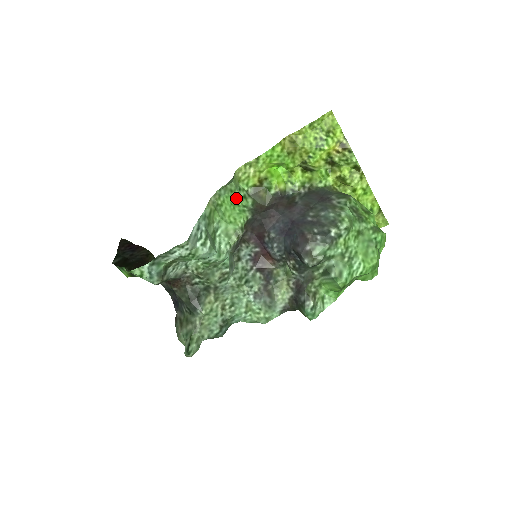
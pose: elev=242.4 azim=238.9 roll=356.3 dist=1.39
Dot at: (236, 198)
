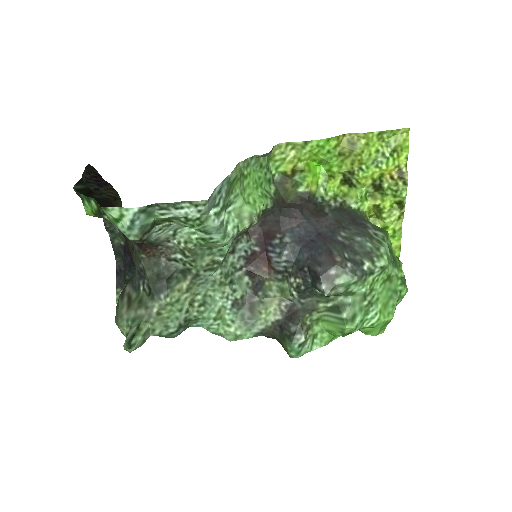
Dot at: (262, 177)
